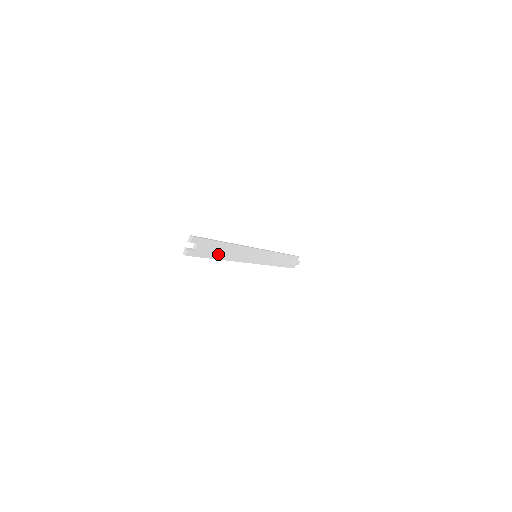
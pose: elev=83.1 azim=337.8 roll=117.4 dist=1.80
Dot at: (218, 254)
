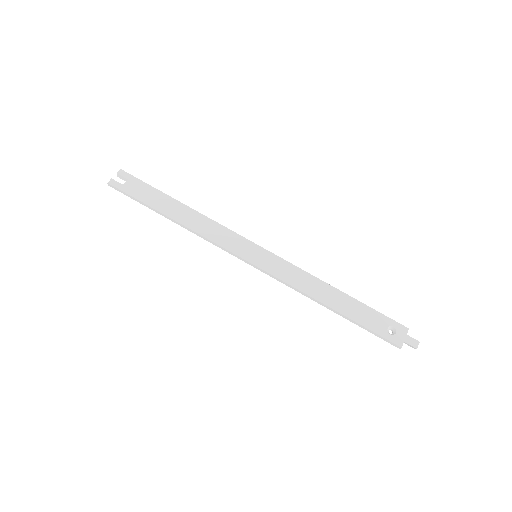
Dot at: (164, 208)
